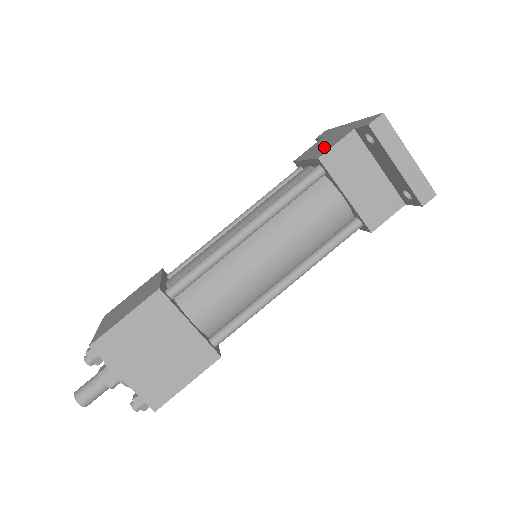
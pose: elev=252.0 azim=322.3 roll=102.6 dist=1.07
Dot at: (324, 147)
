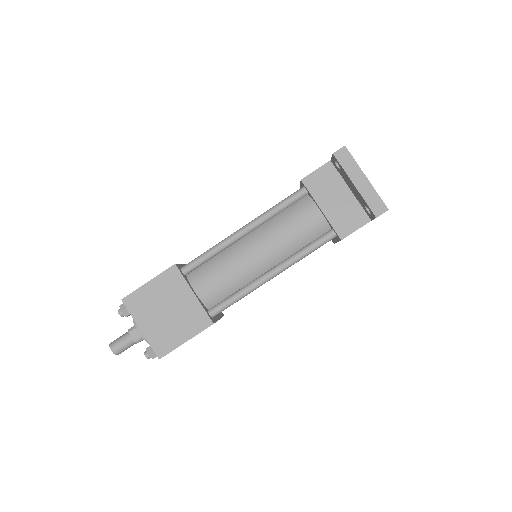
Dot at: occluded
